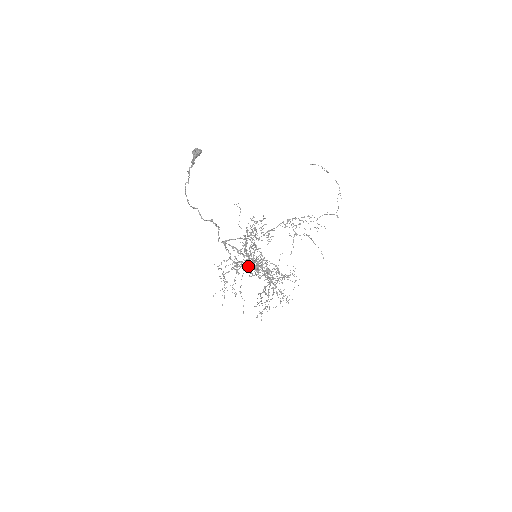
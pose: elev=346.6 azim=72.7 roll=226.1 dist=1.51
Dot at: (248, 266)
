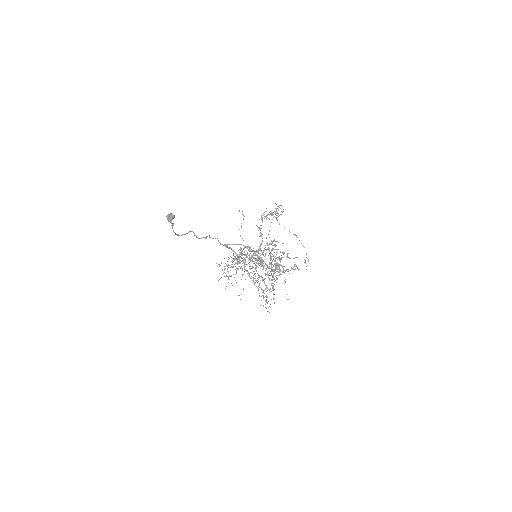
Dot at: occluded
